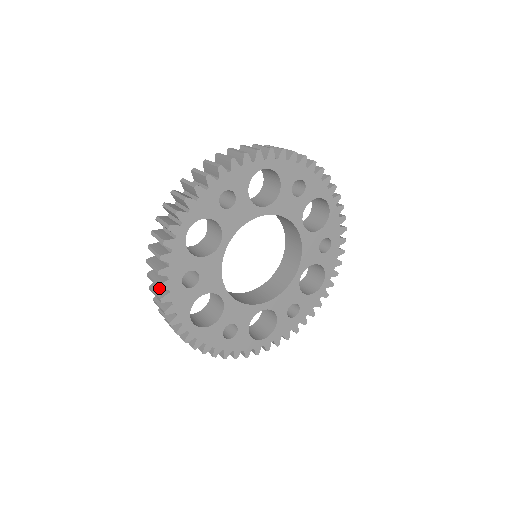
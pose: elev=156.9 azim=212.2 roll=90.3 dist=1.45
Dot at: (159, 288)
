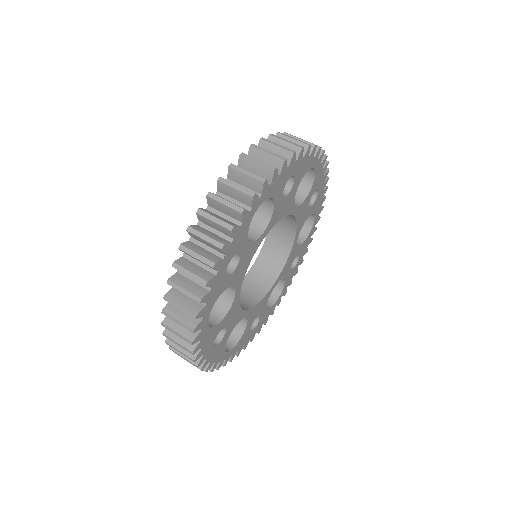
Dot at: (213, 267)
